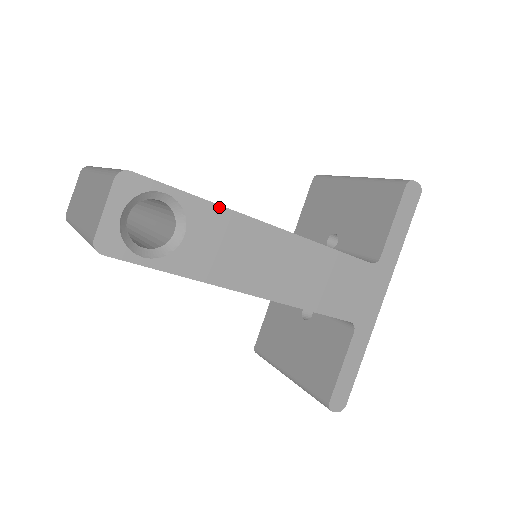
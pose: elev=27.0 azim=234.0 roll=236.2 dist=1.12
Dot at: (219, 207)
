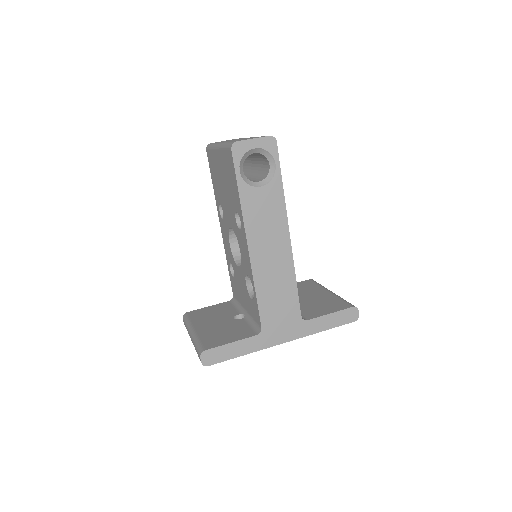
Dot at: (283, 197)
